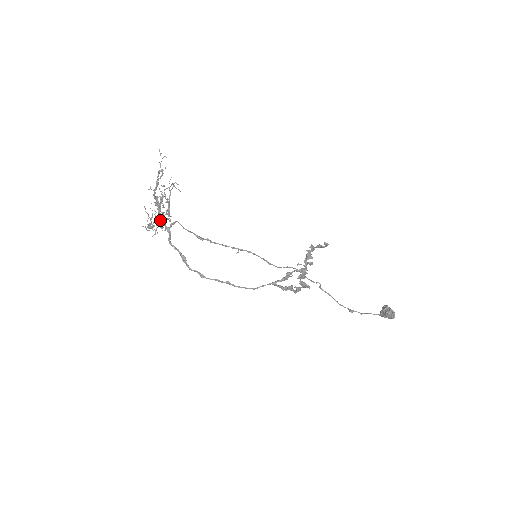
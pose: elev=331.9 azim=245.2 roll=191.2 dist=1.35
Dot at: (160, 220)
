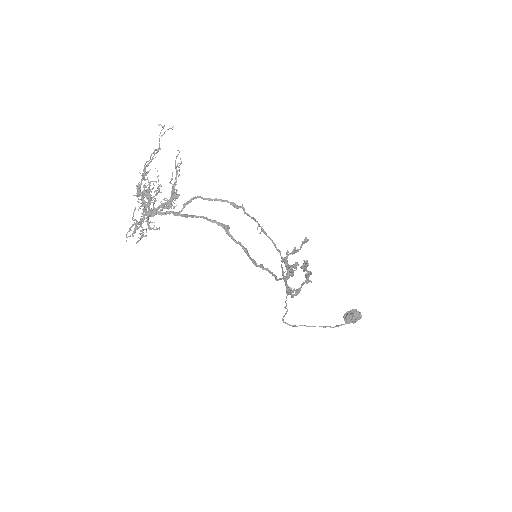
Dot at: (162, 207)
